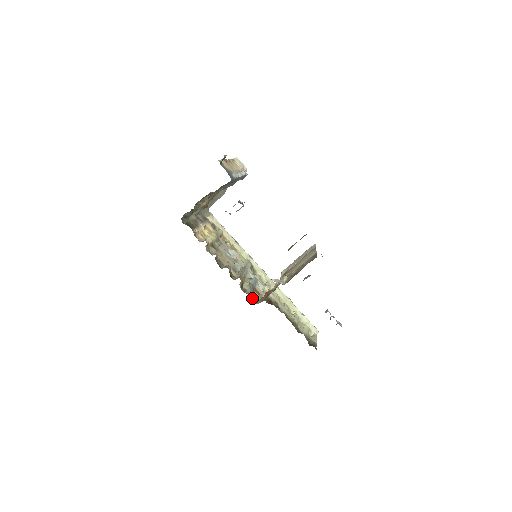
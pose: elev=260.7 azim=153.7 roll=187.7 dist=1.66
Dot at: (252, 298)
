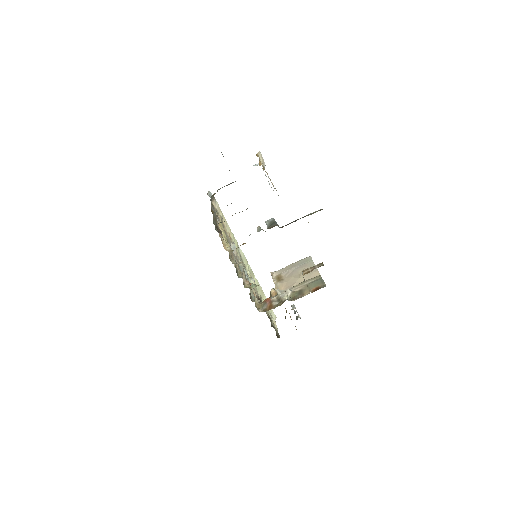
Dot at: (255, 305)
